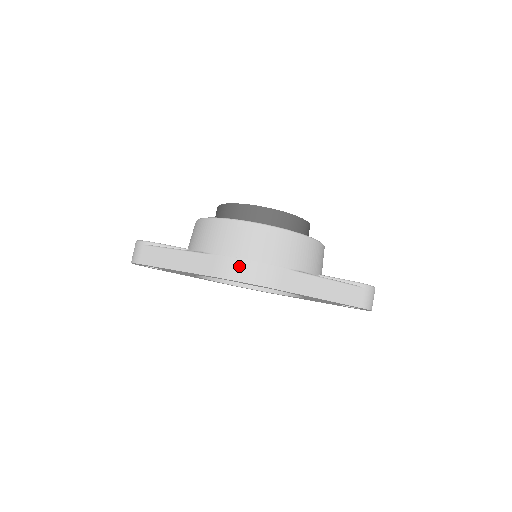
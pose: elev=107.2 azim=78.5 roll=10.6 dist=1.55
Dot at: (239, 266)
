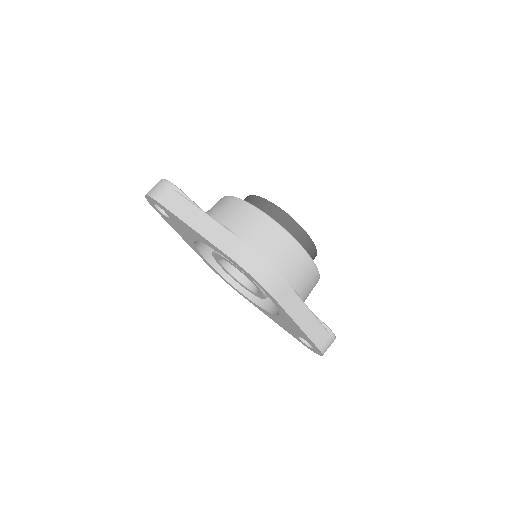
Dot at: (256, 260)
